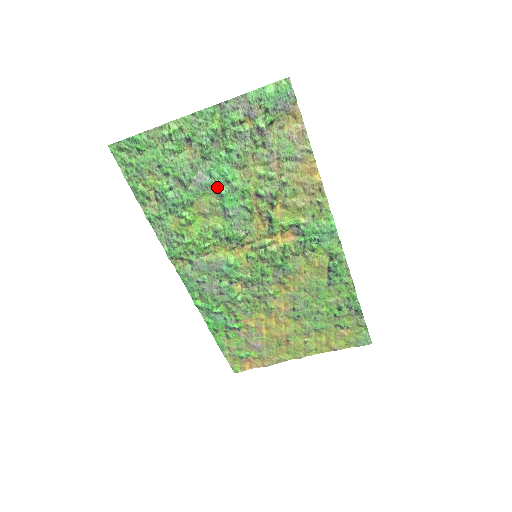
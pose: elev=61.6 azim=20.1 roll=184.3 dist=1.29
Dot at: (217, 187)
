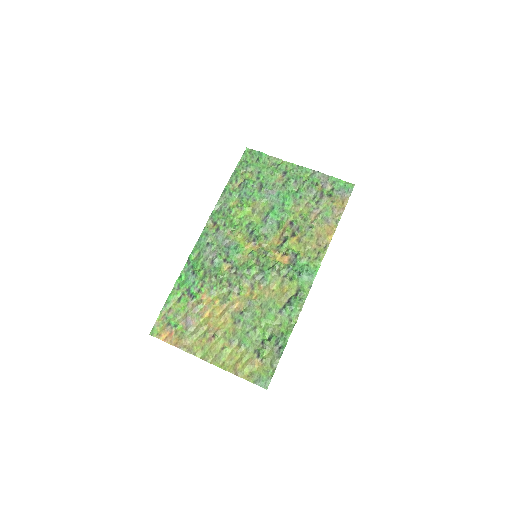
Dot at: (275, 203)
